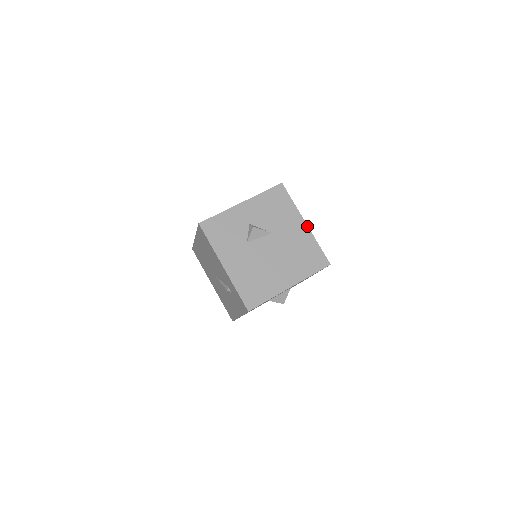
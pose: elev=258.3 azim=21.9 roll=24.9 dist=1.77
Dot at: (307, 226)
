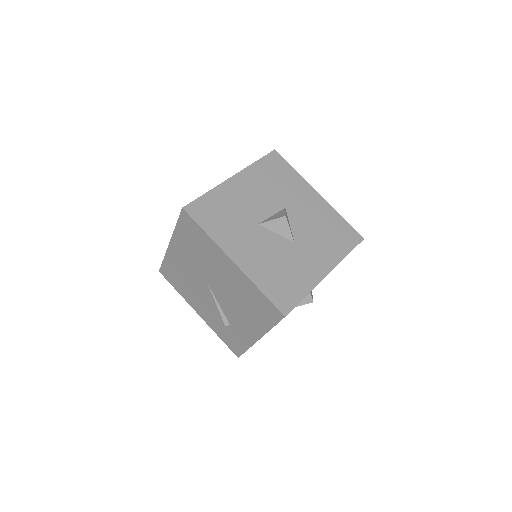
Dot at: occluded
